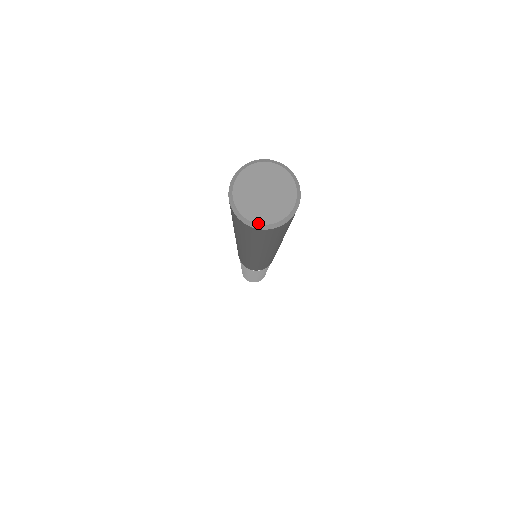
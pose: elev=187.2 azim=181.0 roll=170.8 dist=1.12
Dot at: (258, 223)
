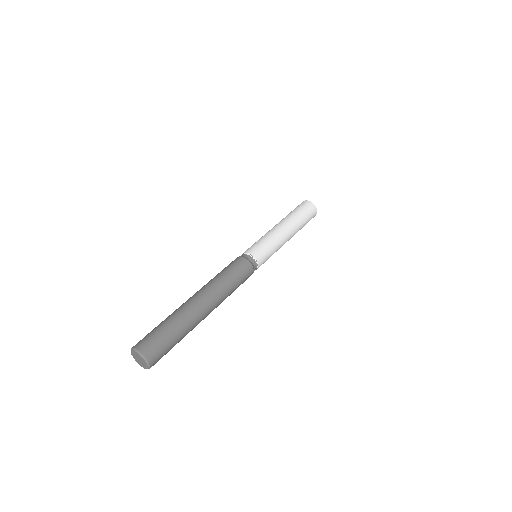
Dot at: (141, 366)
